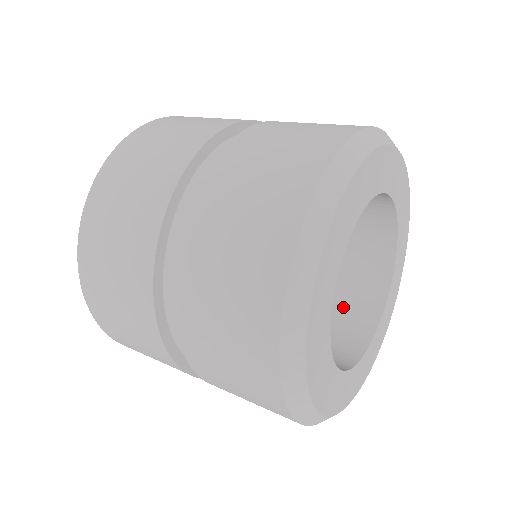
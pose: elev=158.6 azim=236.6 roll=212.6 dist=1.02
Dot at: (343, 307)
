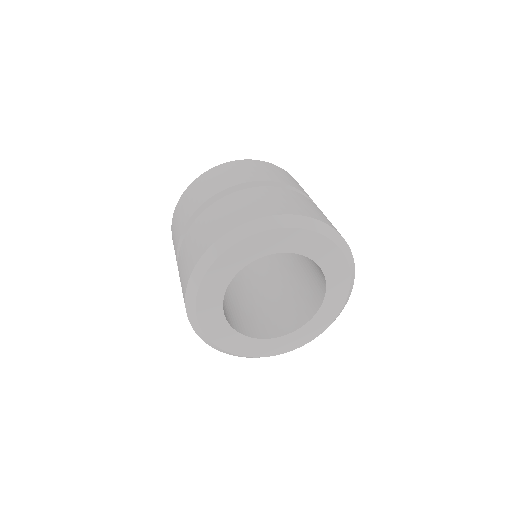
Dot at: (307, 297)
